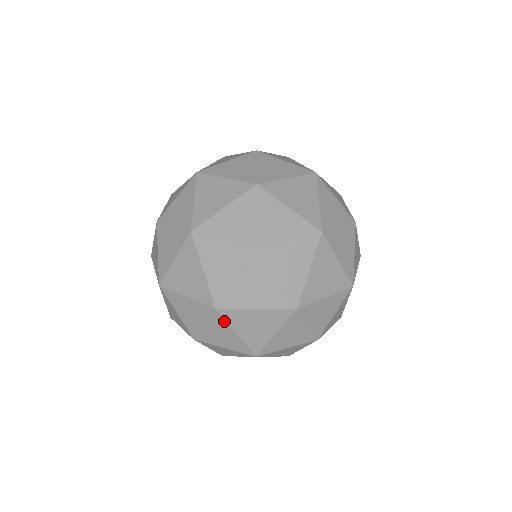
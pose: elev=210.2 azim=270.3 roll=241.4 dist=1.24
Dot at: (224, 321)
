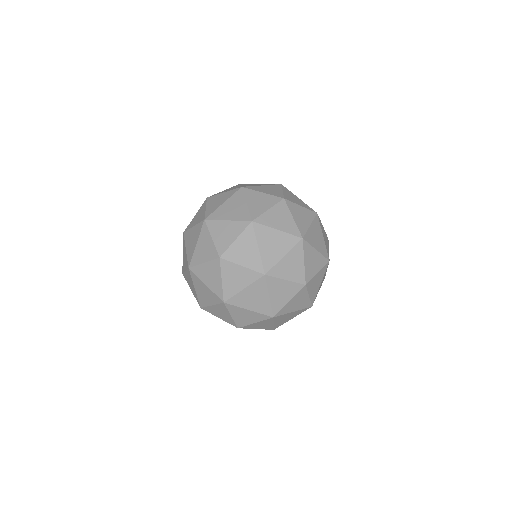
Dot at: (253, 234)
